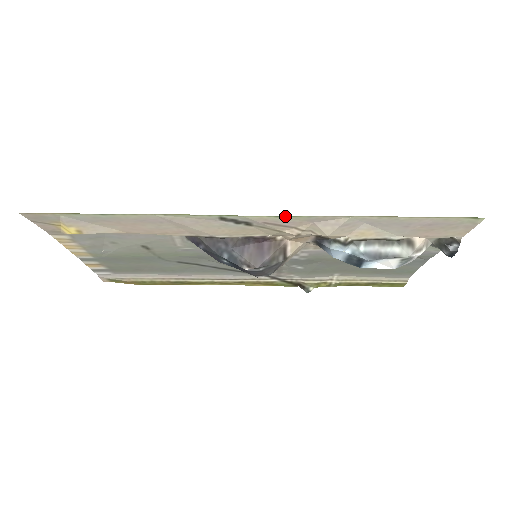
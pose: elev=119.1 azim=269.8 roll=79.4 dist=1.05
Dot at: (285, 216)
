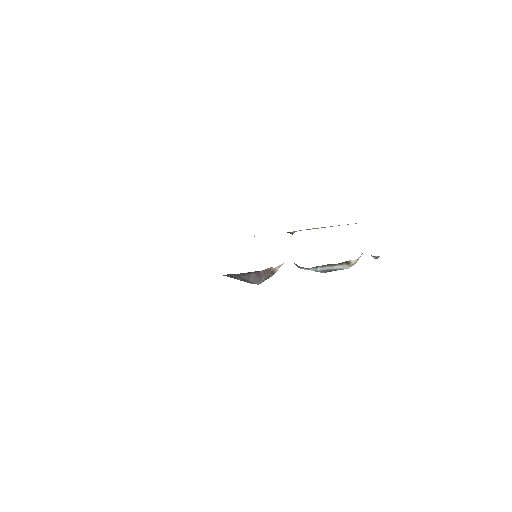
Dot at: occluded
